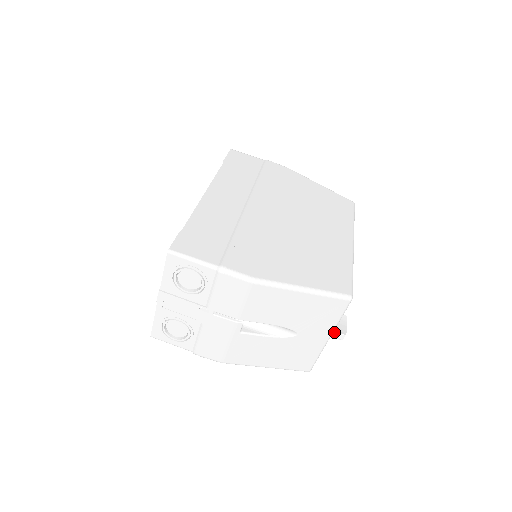
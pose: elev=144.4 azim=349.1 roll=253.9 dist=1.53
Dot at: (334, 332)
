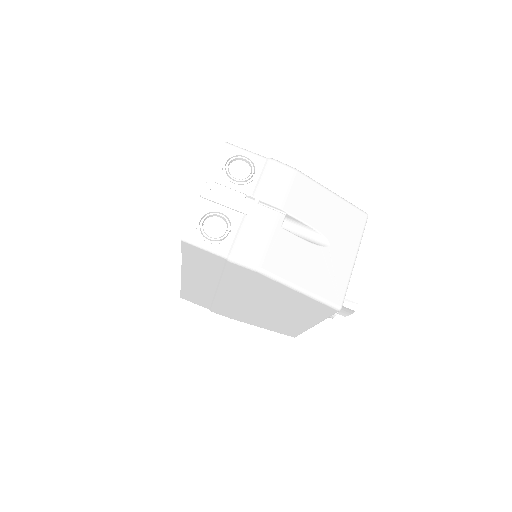
Dot at: (346, 300)
